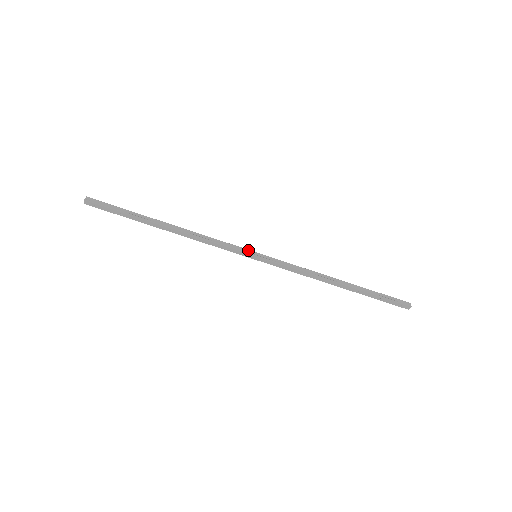
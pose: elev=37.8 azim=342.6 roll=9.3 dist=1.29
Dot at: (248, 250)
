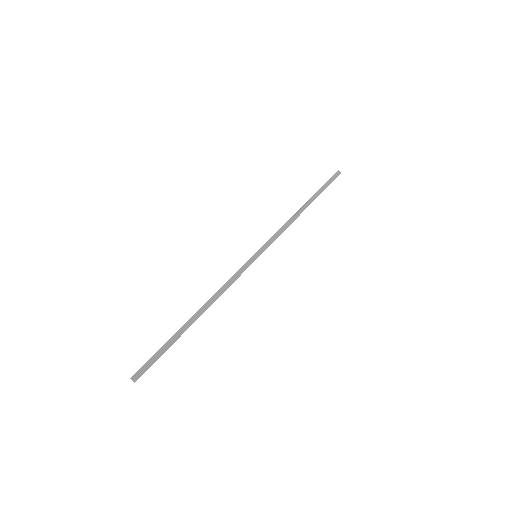
Dot at: (250, 260)
